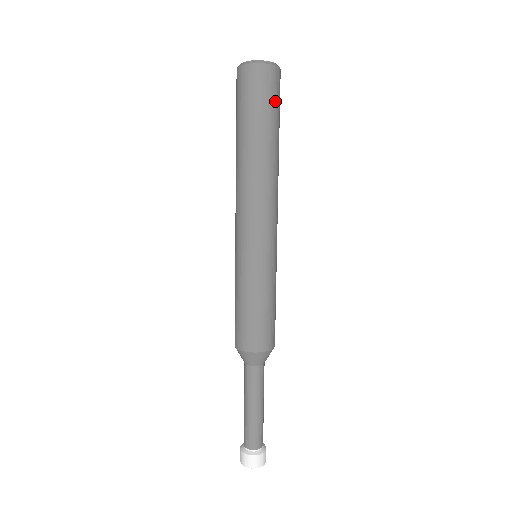
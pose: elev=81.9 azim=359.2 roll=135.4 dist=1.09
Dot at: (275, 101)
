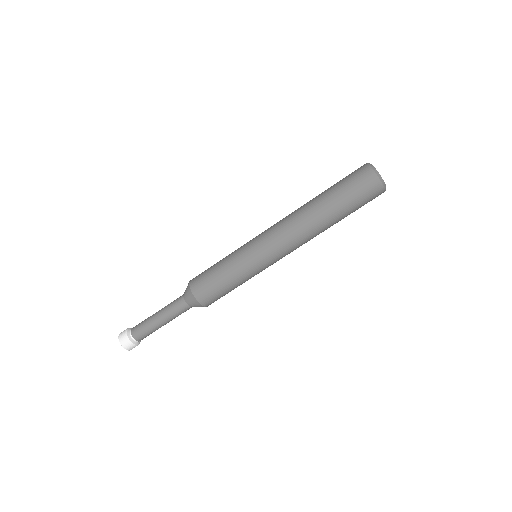
Dot at: (357, 194)
